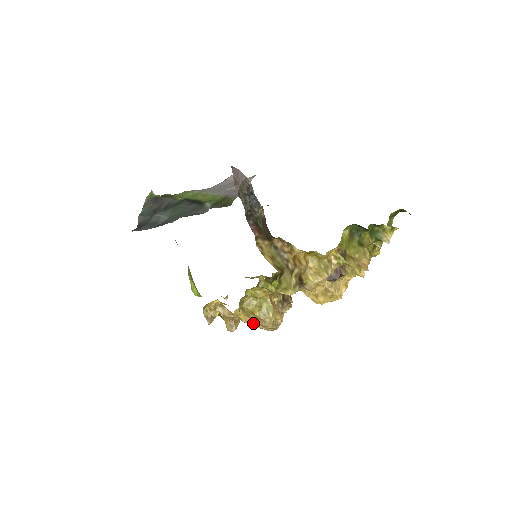
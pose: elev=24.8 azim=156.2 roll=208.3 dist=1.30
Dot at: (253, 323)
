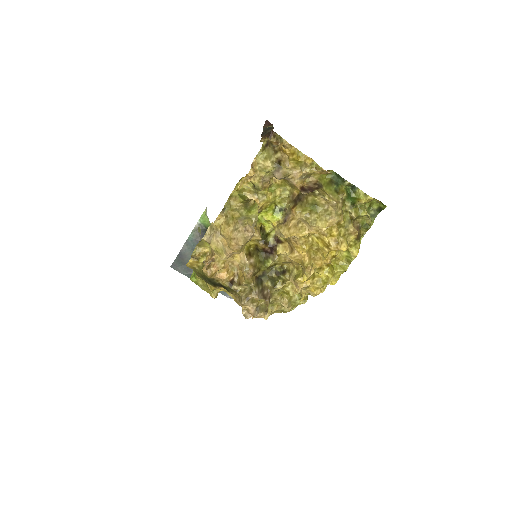
Dot at: (229, 233)
